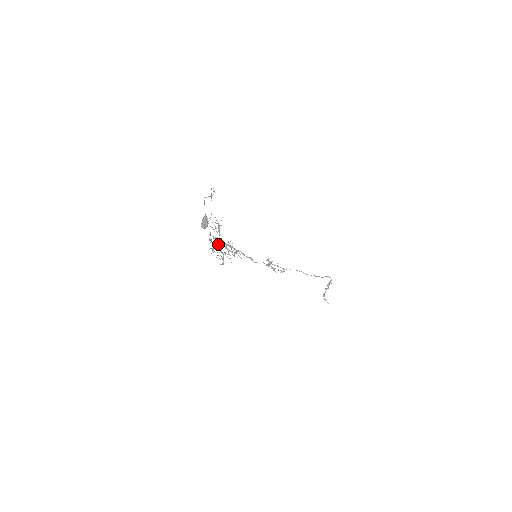
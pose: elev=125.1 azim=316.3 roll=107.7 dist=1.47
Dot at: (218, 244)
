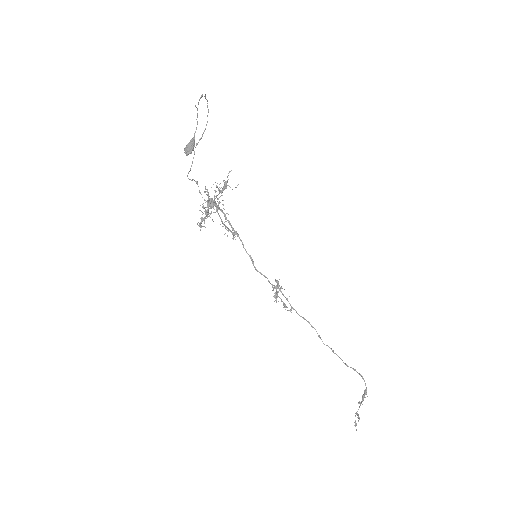
Dot at: occluded
